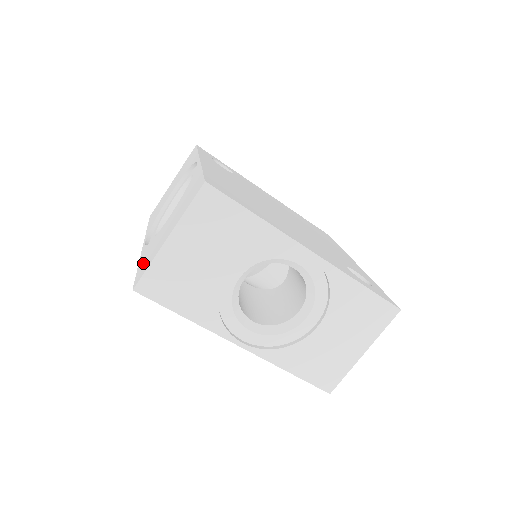
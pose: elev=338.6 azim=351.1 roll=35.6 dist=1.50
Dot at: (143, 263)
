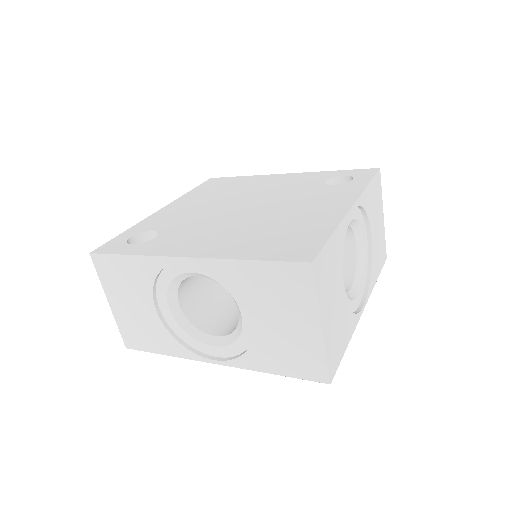
Dot at: (291, 366)
